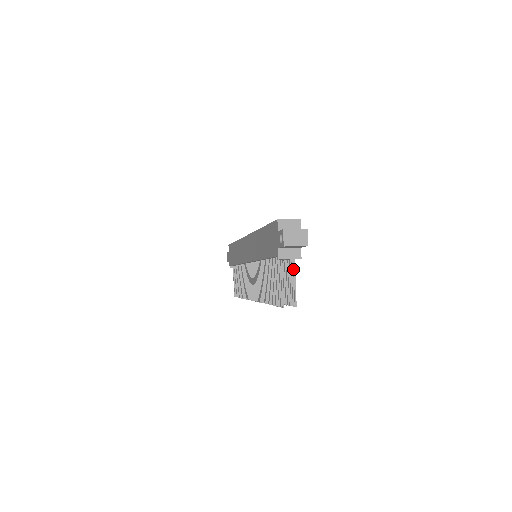
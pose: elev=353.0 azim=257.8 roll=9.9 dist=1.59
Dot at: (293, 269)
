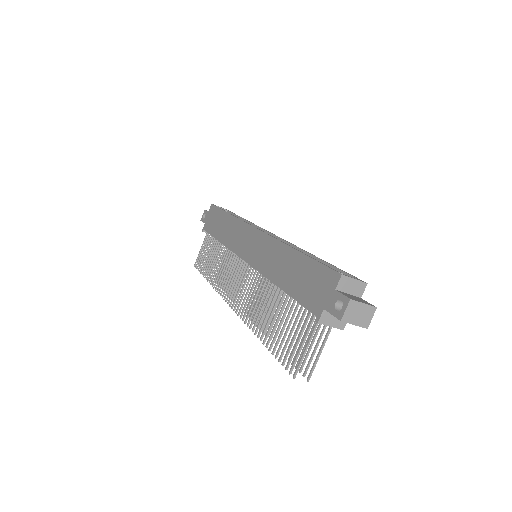
Dot at: (326, 336)
